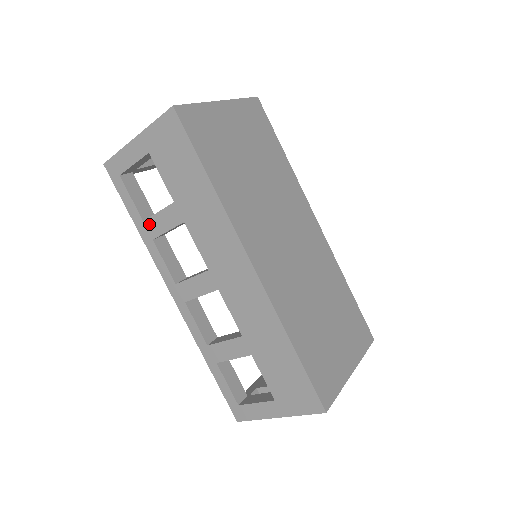
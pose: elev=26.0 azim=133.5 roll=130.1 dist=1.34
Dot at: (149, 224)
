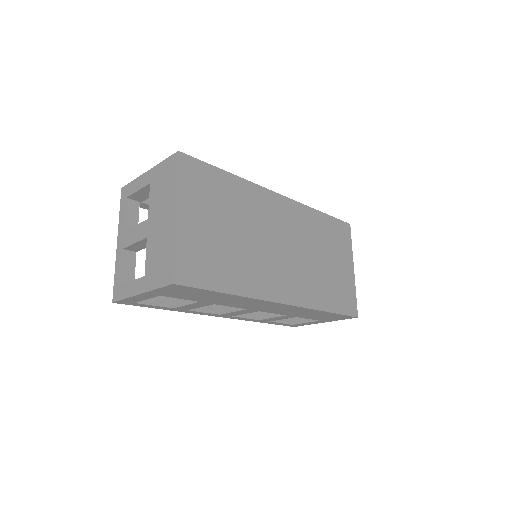
Dot at: (180, 308)
